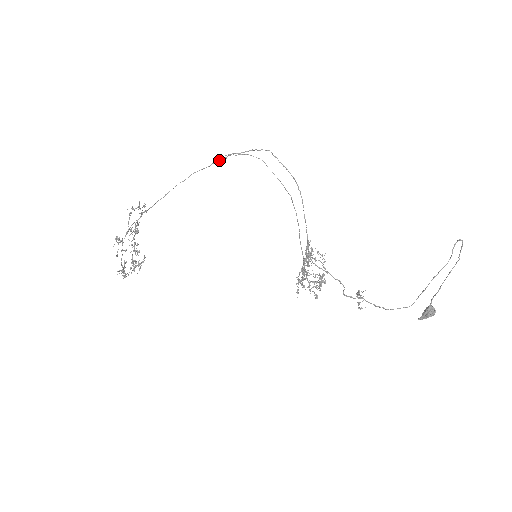
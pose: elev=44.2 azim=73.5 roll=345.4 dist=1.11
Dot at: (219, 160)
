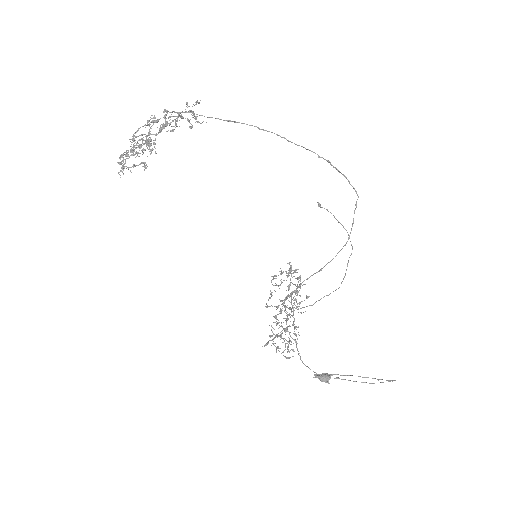
Dot at: (311, 151)
